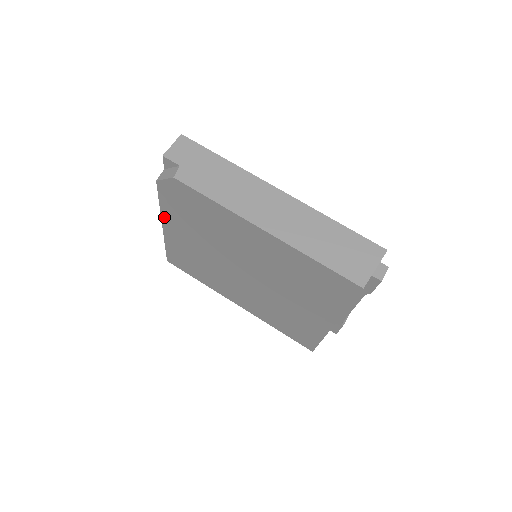
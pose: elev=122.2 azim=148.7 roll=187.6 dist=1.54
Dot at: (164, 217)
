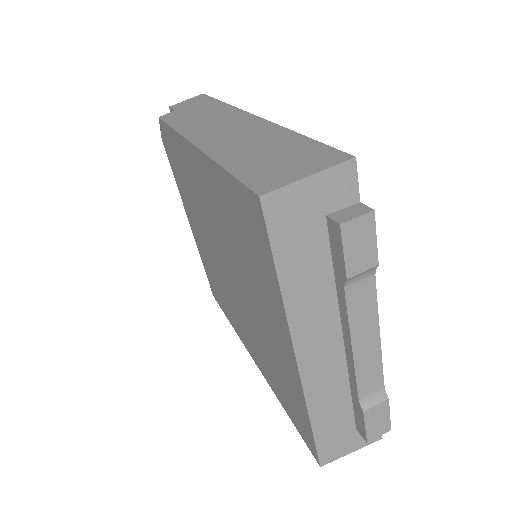
Dot at: (184, 204)
